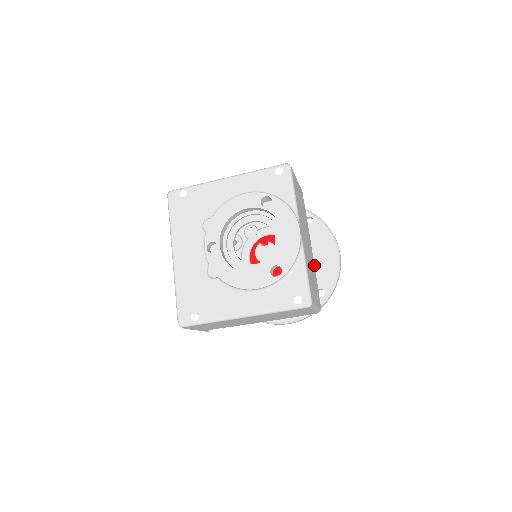
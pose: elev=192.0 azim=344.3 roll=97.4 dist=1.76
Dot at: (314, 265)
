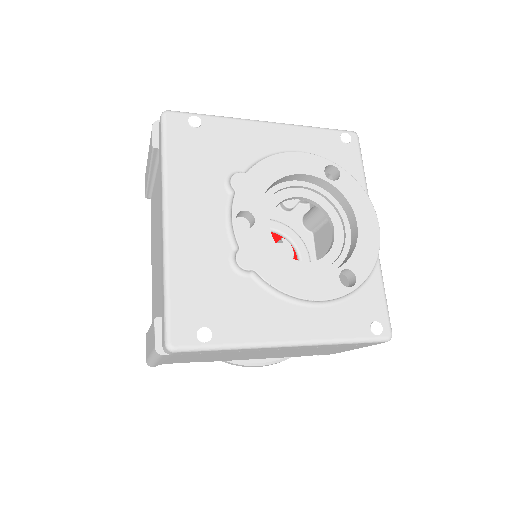
Dot at: occluded
